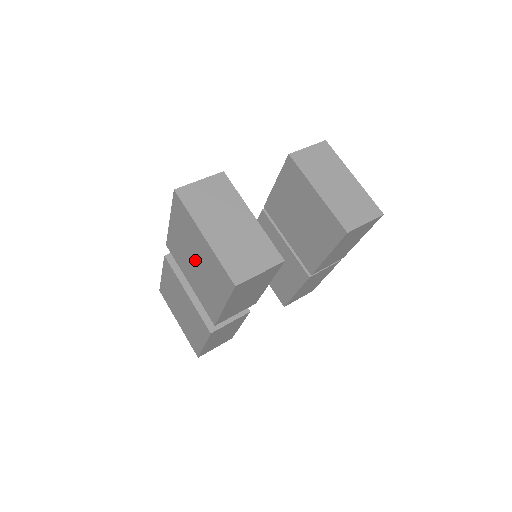
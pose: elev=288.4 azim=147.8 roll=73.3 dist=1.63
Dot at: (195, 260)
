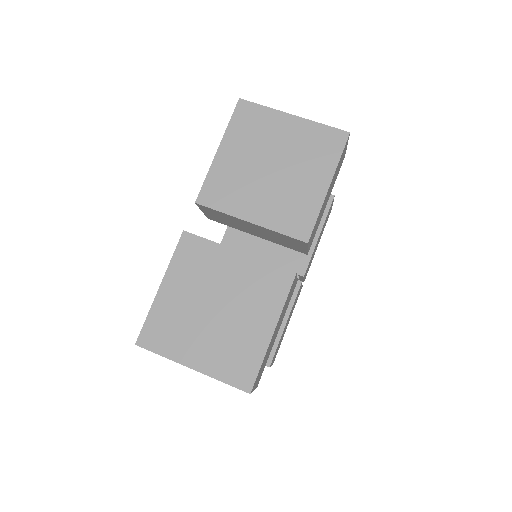
Dot at: (271, 164)
